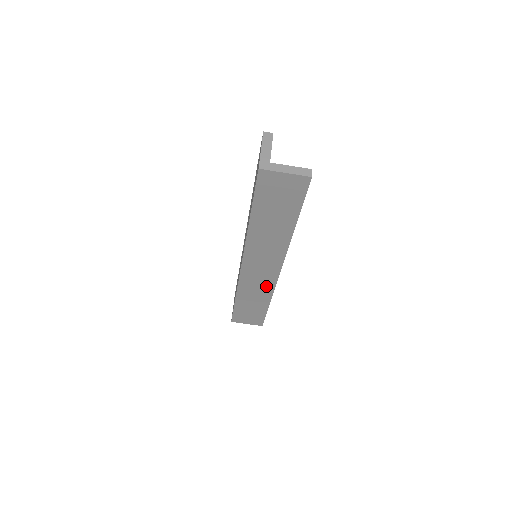
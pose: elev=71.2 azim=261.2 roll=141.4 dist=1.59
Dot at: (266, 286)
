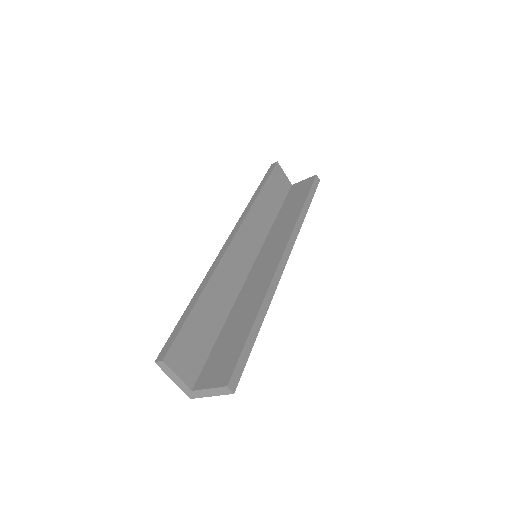
Dot at: occluded
